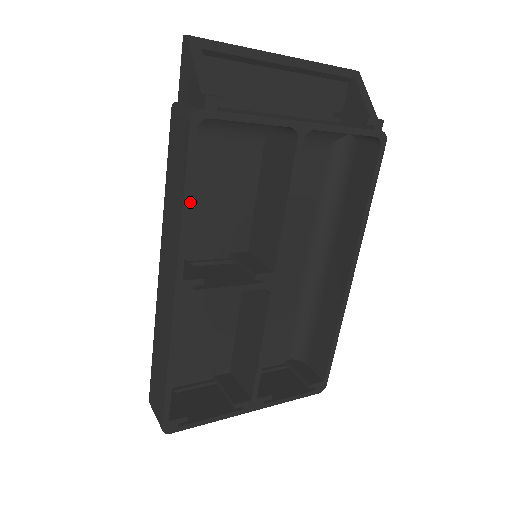
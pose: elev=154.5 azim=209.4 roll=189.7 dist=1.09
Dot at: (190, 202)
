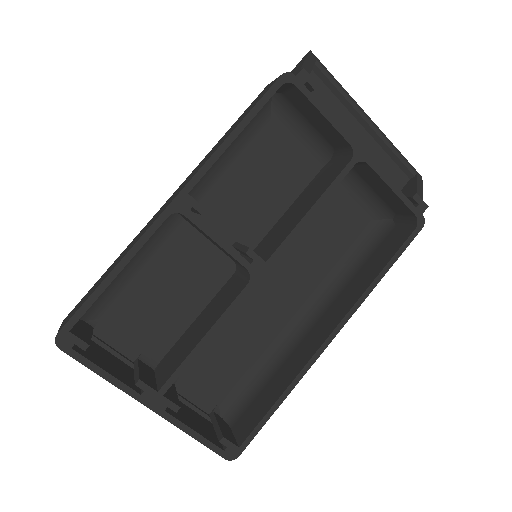
Dot at: (234, 168)
